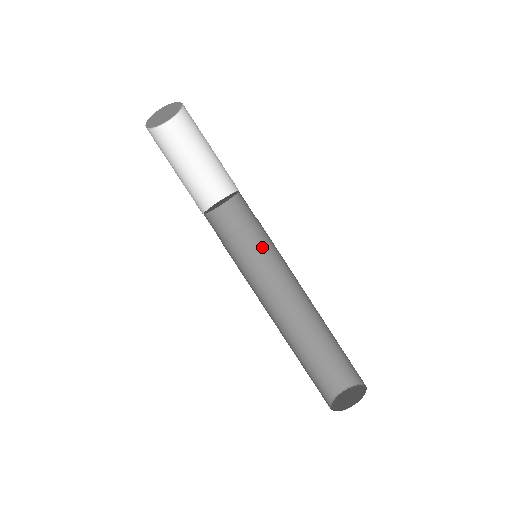
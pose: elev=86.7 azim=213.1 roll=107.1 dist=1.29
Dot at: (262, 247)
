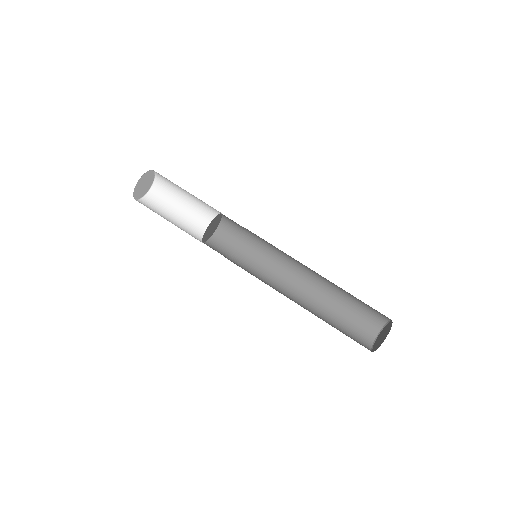
Dot at: (250, 263)
